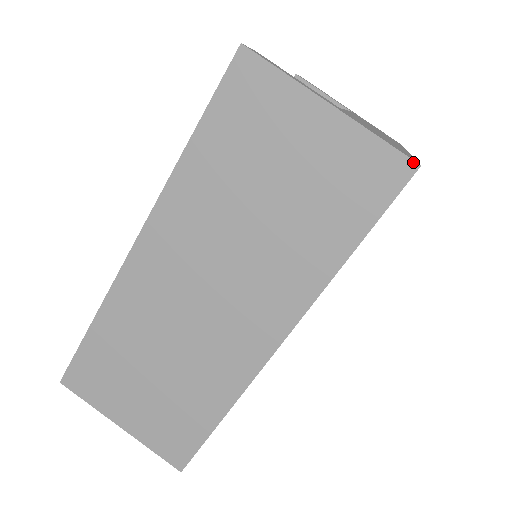
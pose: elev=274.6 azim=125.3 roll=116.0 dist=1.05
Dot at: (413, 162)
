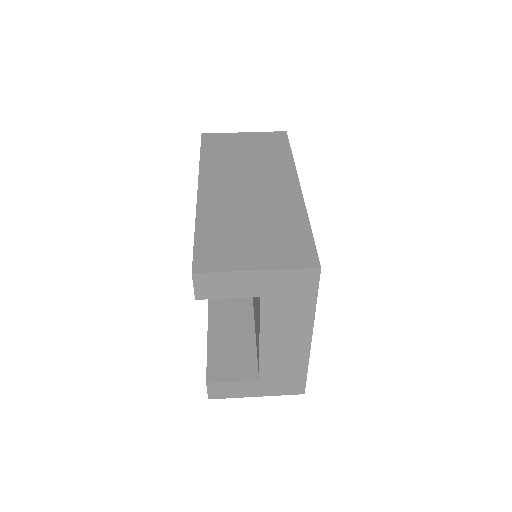
Dot at: (283, 132)
